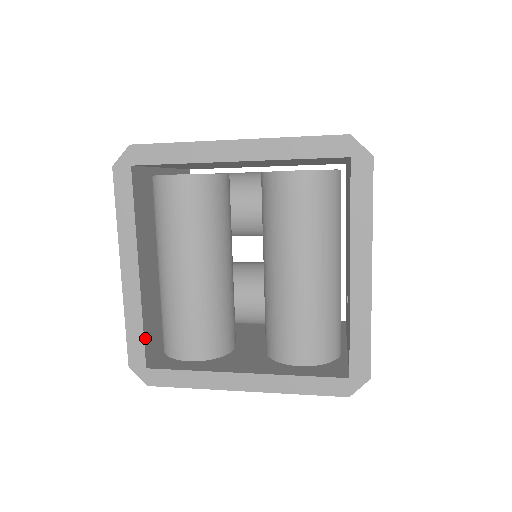
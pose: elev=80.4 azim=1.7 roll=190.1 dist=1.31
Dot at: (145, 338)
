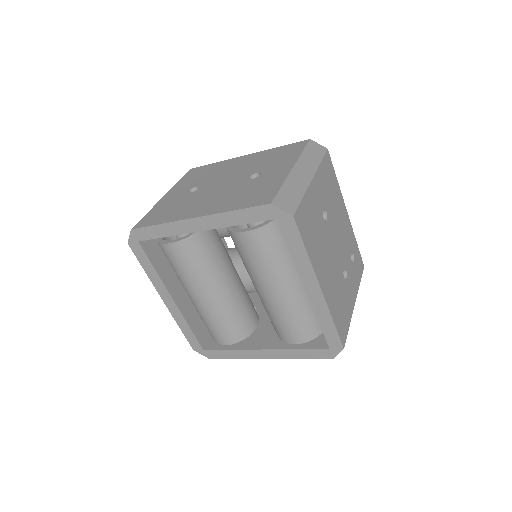
Dot at: (195, 334)
